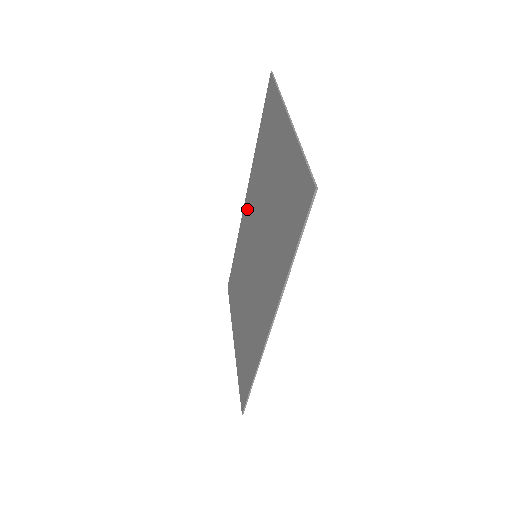
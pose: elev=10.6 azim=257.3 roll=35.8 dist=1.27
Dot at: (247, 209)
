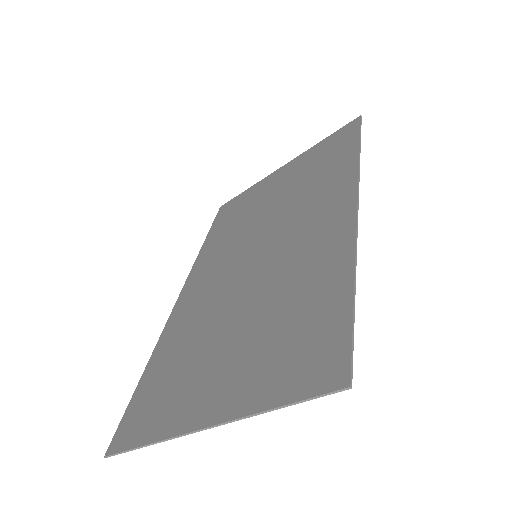
Dot at: (194, 286)
